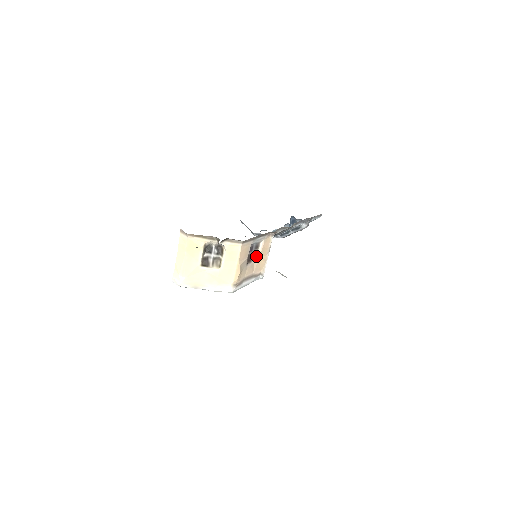
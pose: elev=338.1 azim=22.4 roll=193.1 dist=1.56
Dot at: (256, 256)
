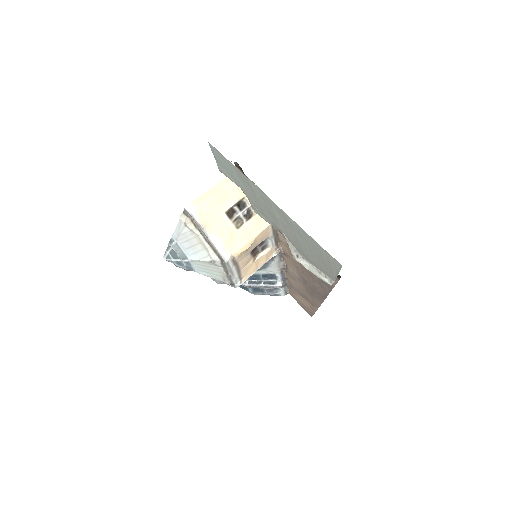
Dot at: (255, 257)
